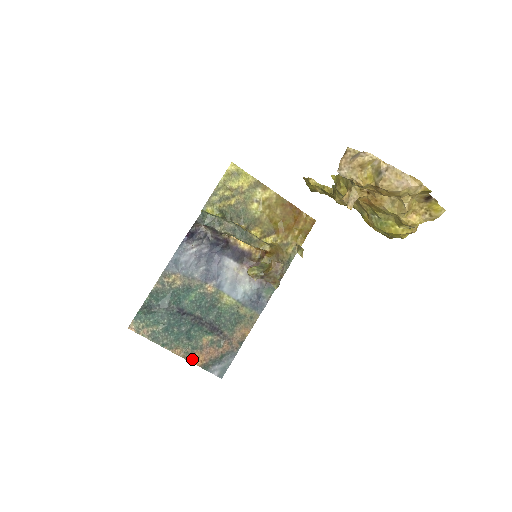
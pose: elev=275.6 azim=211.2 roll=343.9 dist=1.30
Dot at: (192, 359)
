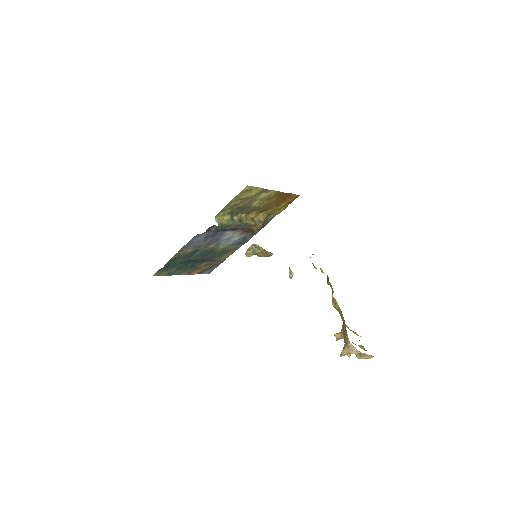
Dot at: (192, 273)
